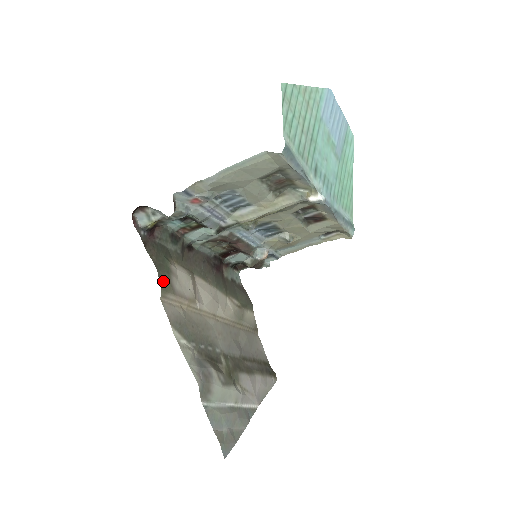
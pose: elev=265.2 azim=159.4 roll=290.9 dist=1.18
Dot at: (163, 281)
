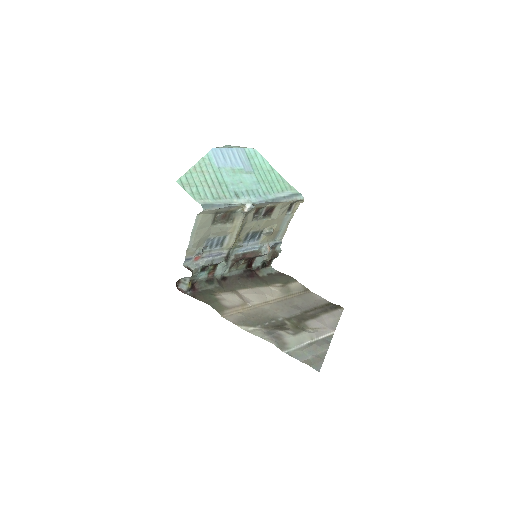
Dot at: (216, 307)
